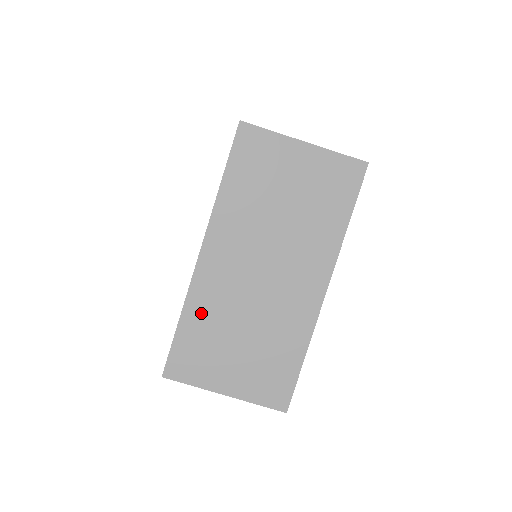
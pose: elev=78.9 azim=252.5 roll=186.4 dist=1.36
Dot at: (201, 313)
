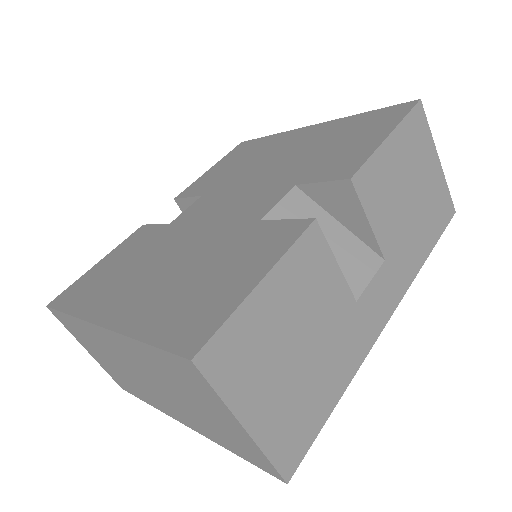
Dot at: (85, 331)
